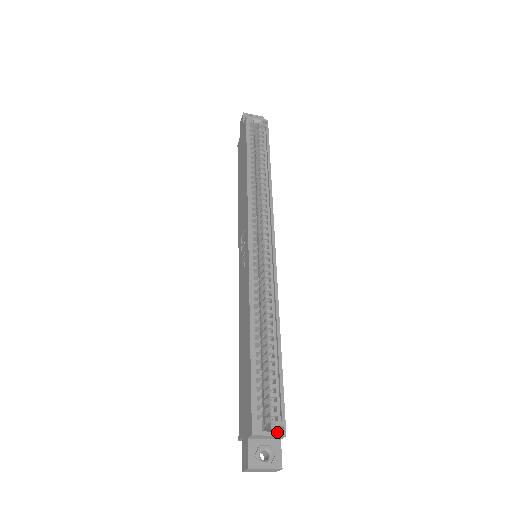
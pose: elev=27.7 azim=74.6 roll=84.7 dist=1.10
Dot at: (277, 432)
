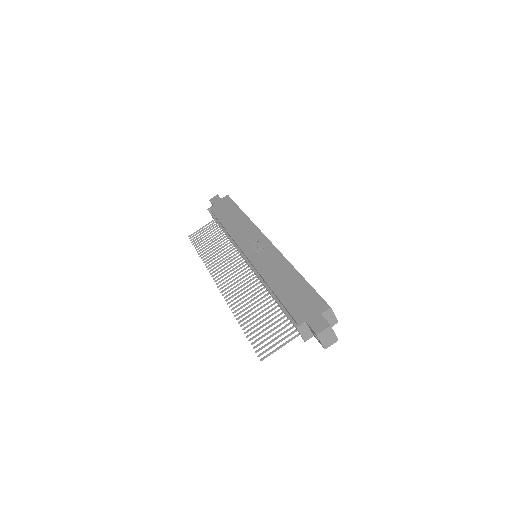
Dot at: (335, 317)
